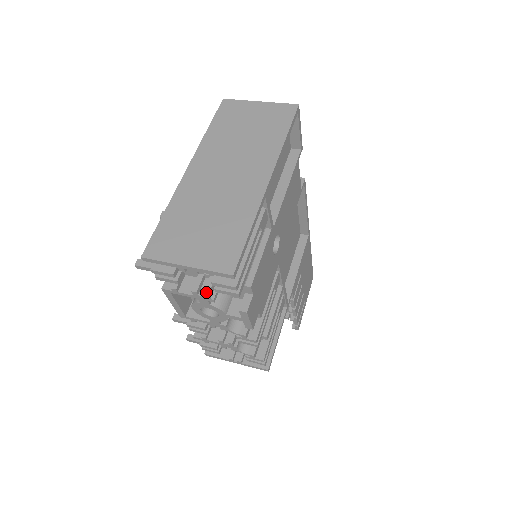
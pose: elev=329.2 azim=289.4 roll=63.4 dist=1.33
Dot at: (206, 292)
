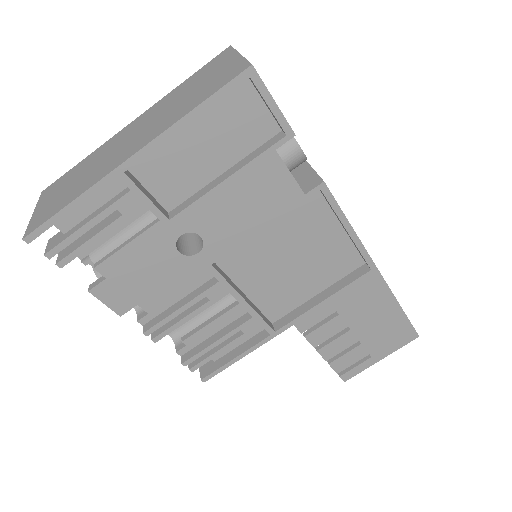
Dot at: occluded
